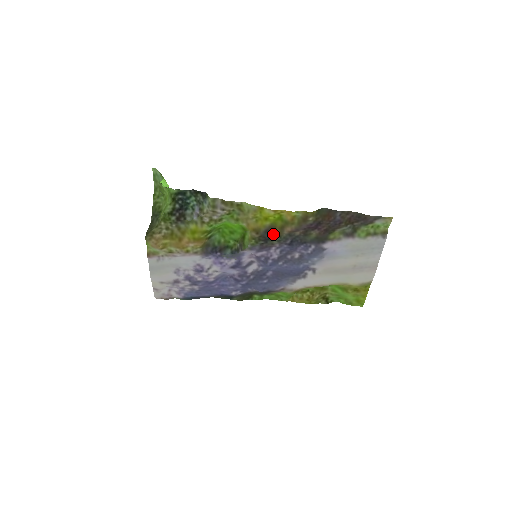
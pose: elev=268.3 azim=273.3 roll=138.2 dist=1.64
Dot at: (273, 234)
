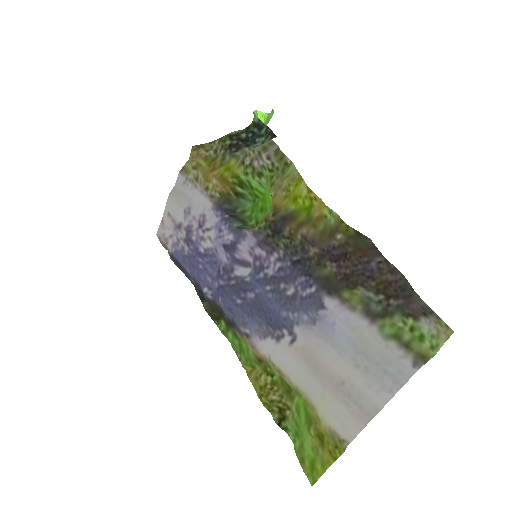
Dot at: (286, 228)
